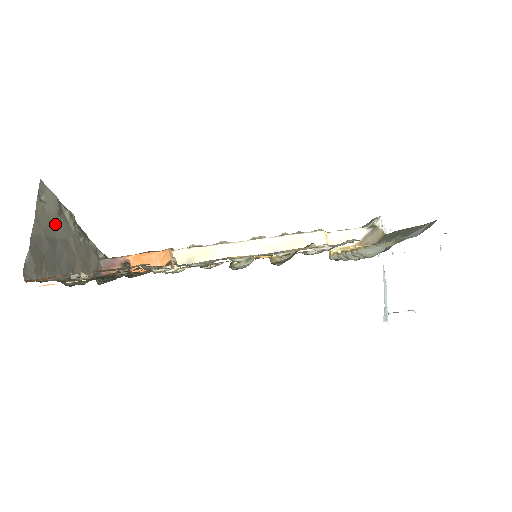
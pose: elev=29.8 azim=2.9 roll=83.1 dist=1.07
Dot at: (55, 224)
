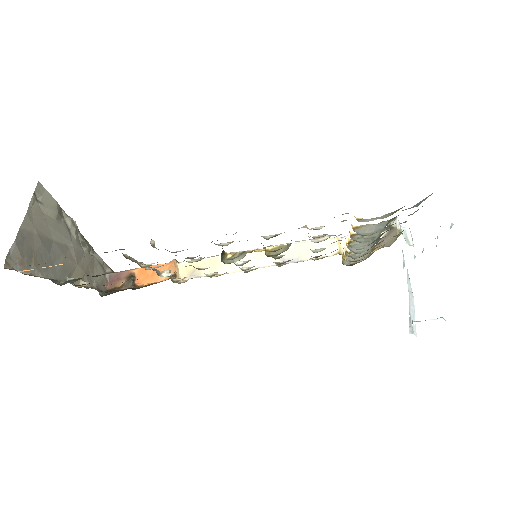
Dot at: (52, 226)
